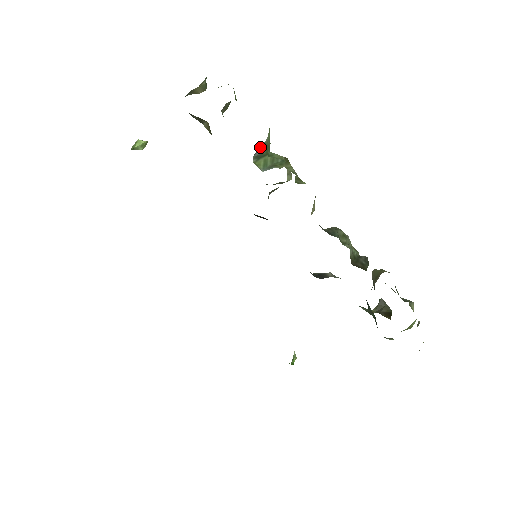
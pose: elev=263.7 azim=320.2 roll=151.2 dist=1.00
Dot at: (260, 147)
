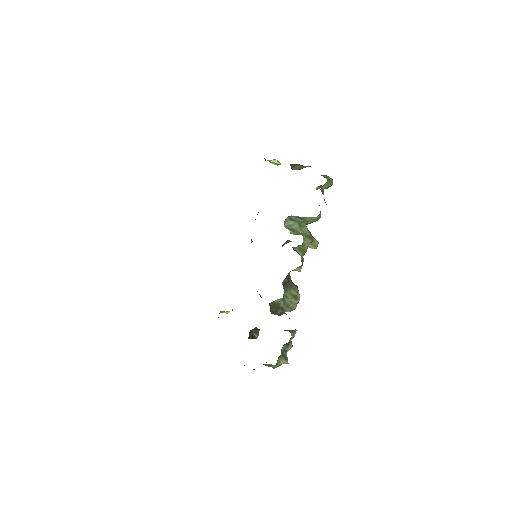
Dot at: (296, 216)
